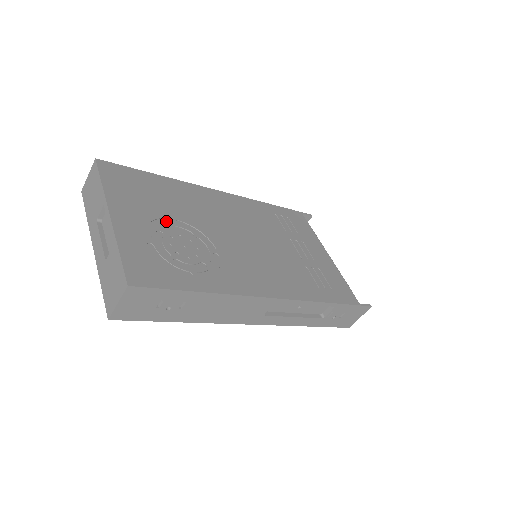
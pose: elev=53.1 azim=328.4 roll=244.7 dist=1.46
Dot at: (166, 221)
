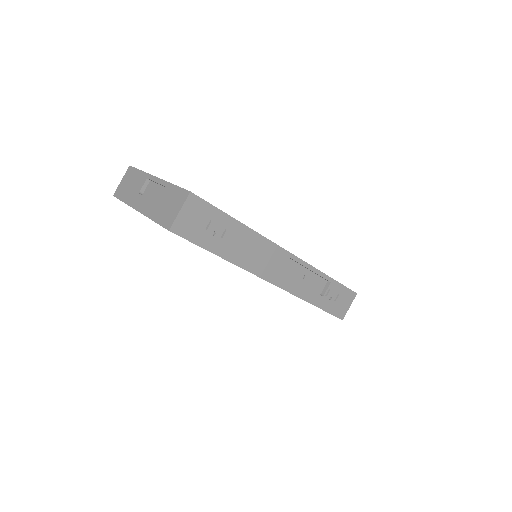
Dot at: occluded
